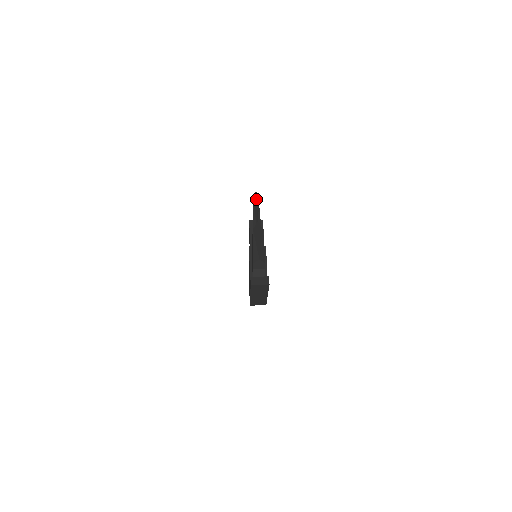
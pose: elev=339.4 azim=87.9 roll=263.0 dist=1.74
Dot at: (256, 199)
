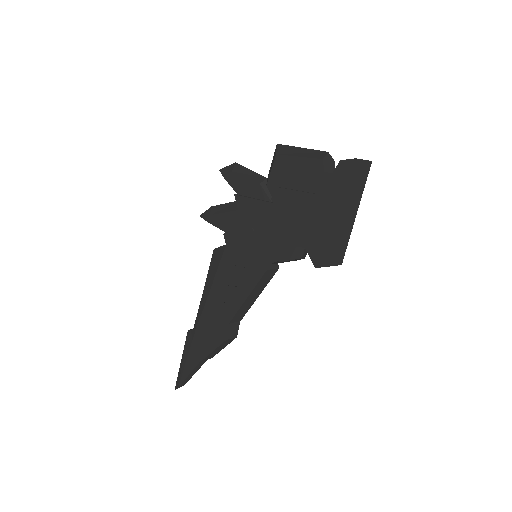
Dot at: (235, 162)
